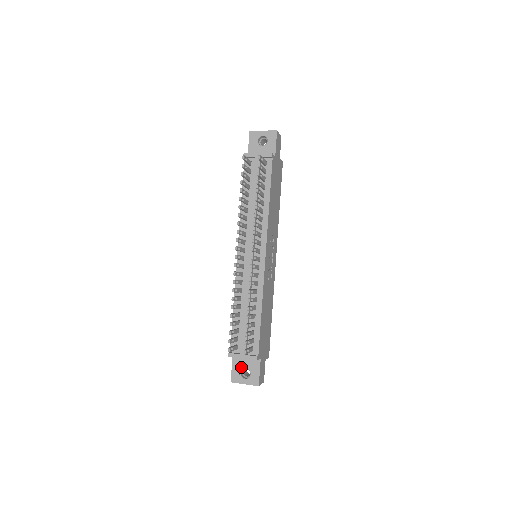
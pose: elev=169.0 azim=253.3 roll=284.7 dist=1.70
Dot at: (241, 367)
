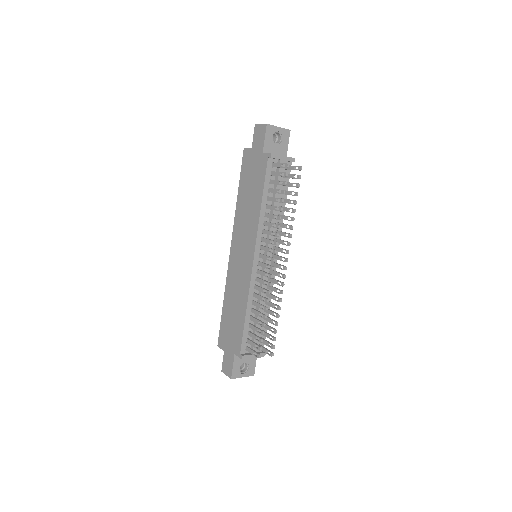
Dot at: (241, 363)
